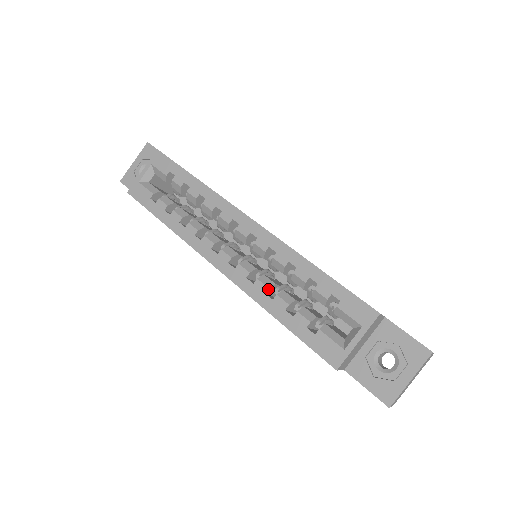
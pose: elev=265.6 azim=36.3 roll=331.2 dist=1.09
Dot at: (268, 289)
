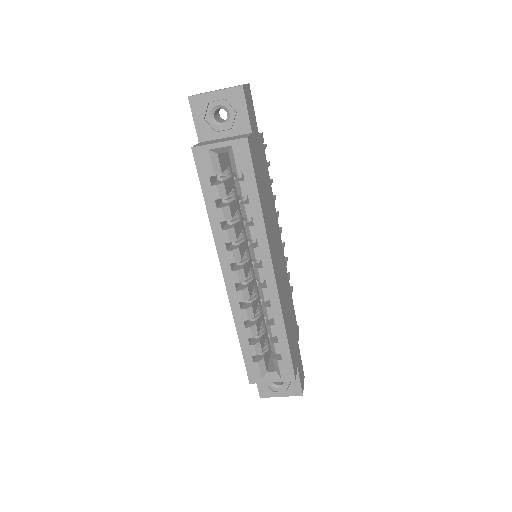
Dot at: occluded
